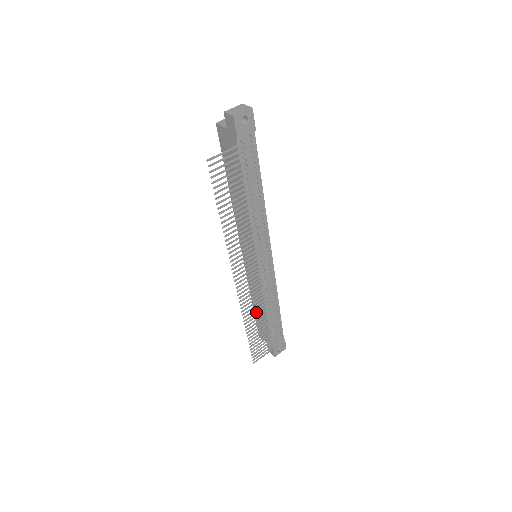
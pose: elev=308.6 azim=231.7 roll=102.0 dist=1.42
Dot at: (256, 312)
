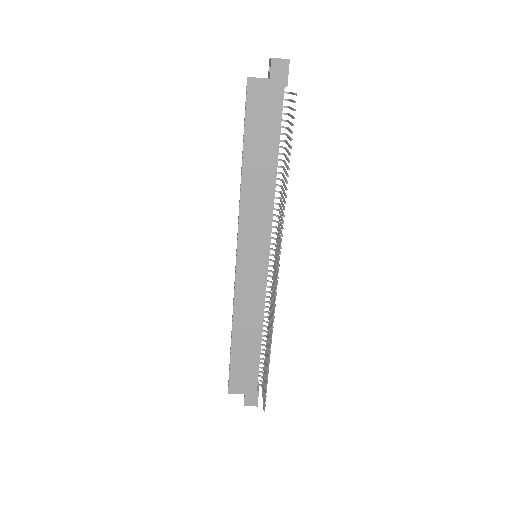
Dot at: (270, 327)
